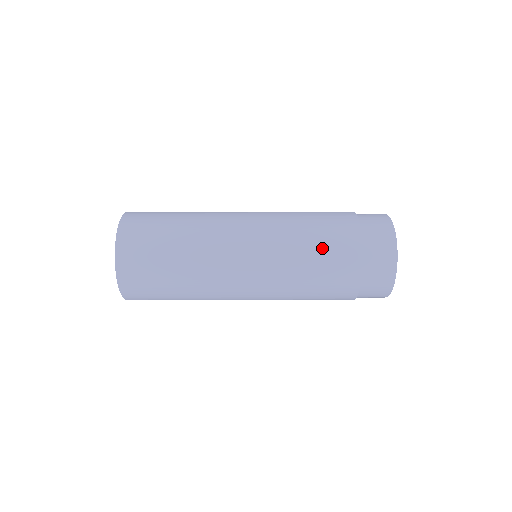
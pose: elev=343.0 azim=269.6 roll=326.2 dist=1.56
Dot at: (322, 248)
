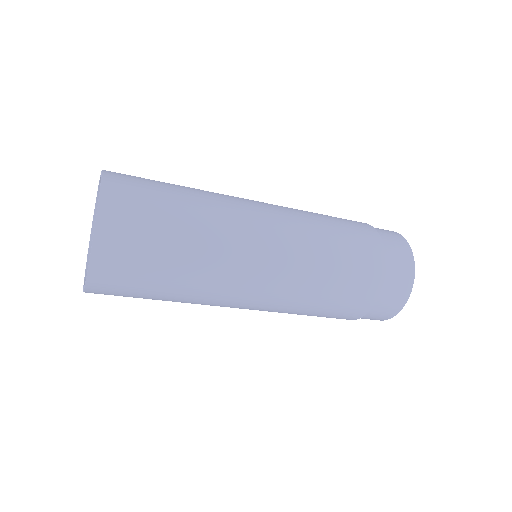
Dot at: (344, 232)
